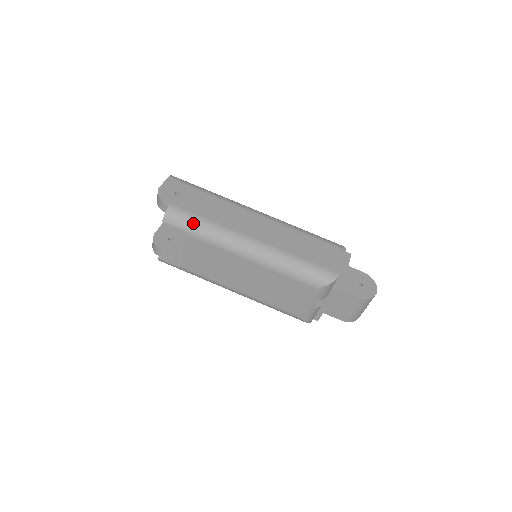
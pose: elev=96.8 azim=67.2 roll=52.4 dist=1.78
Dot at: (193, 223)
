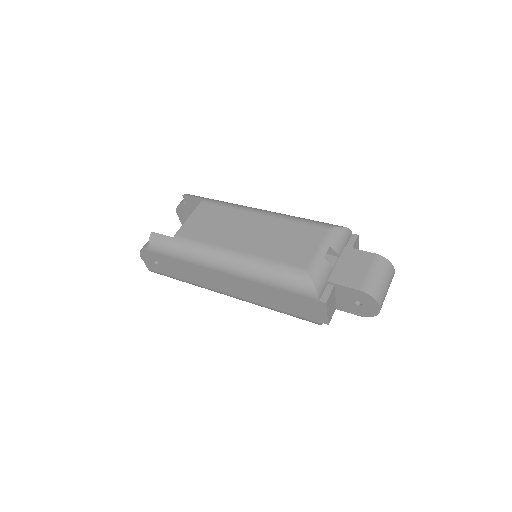
Dot at: occluded
